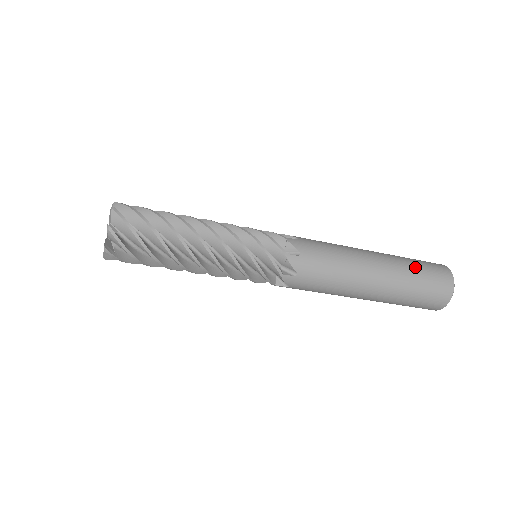
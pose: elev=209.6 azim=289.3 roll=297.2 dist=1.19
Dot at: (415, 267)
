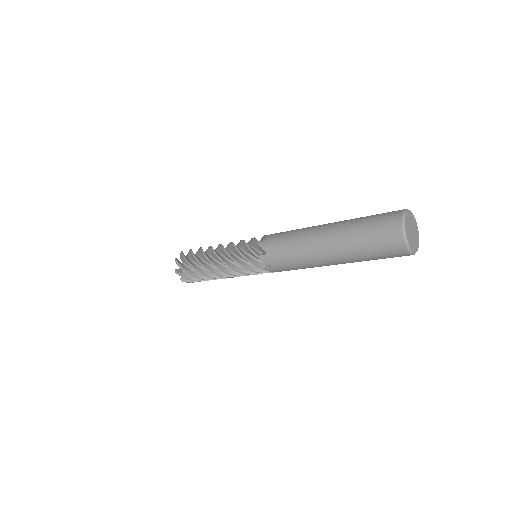
Dot at: (360, 230)
